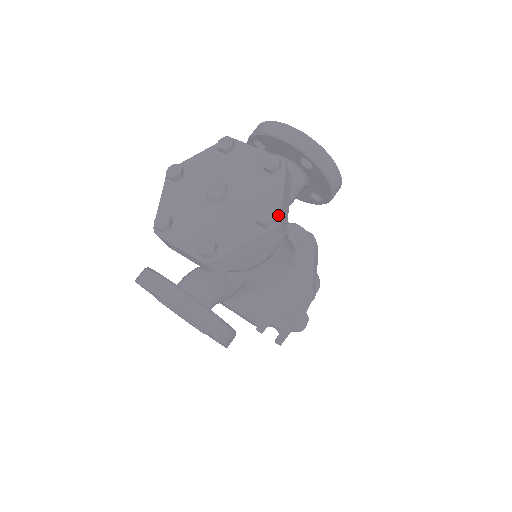
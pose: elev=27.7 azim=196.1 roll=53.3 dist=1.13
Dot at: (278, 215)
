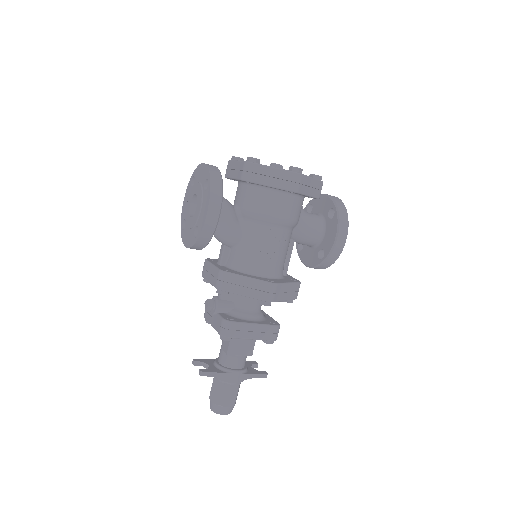
Dot at: (303, 174)
